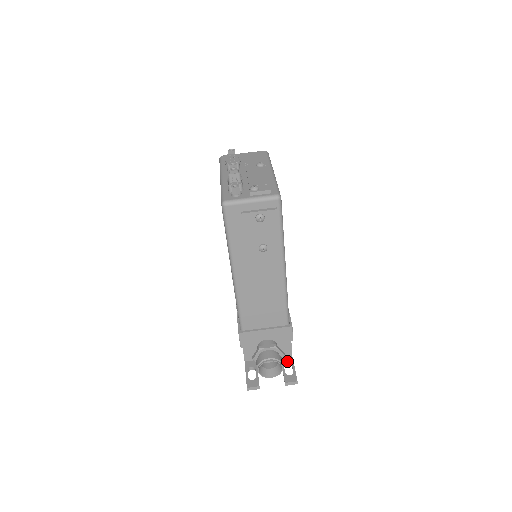
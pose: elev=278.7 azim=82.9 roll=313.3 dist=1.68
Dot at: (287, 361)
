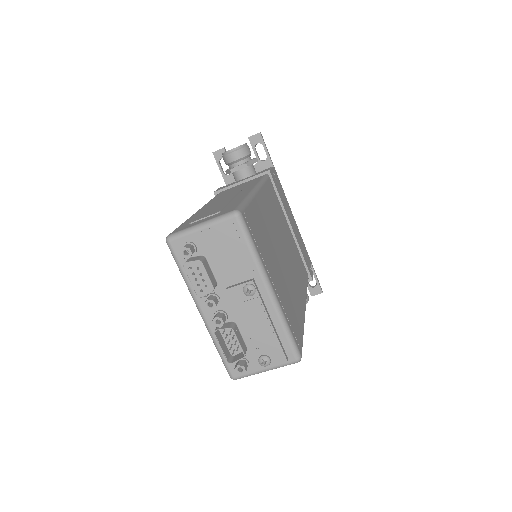
Dot at: occluded
